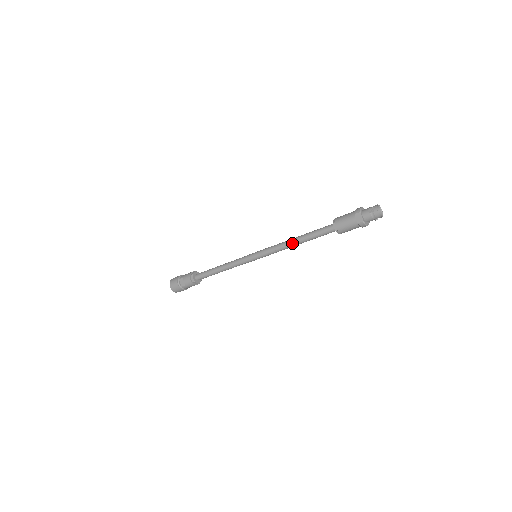
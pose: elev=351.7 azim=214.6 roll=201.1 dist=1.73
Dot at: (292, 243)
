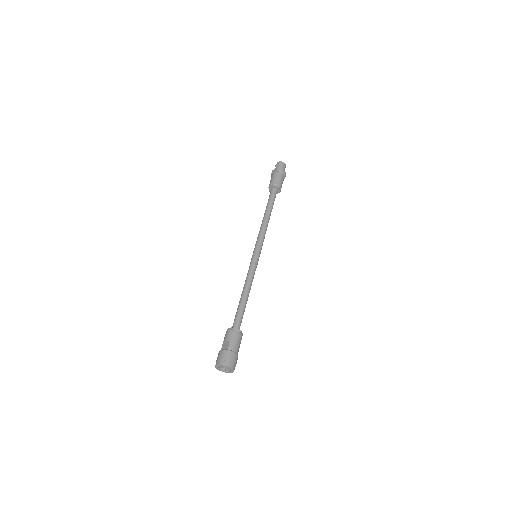
Dot at: (264, 219)
